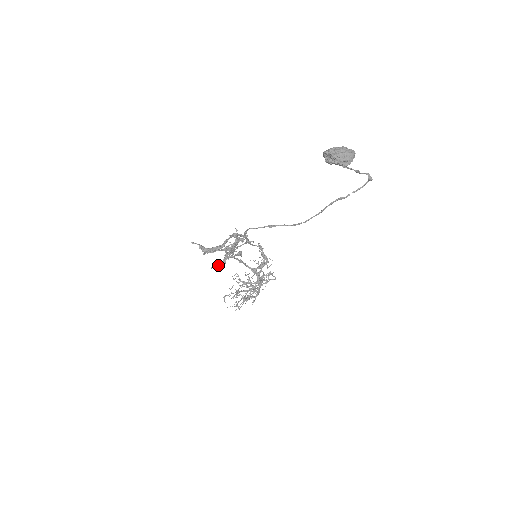
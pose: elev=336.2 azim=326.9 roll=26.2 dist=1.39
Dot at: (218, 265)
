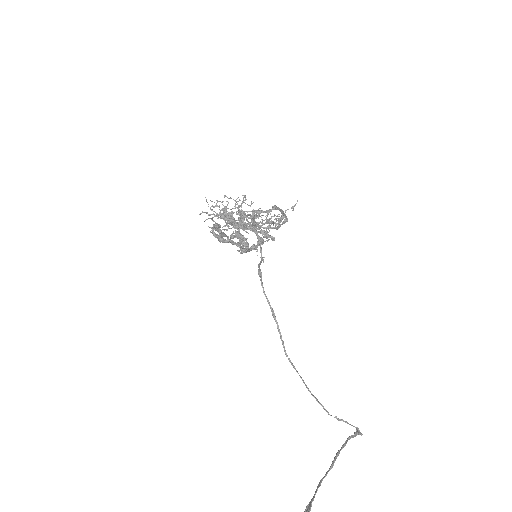
Dot at: (215, 236)
